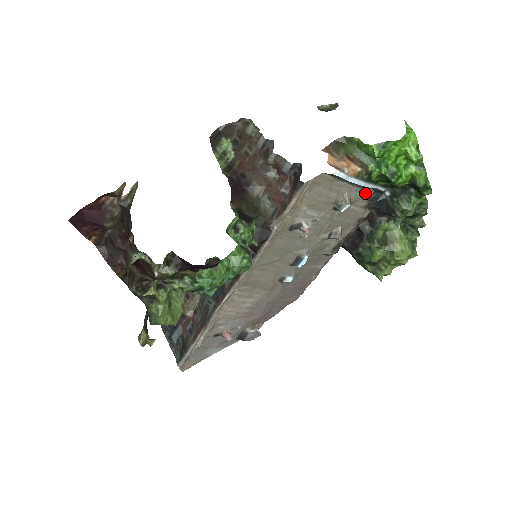
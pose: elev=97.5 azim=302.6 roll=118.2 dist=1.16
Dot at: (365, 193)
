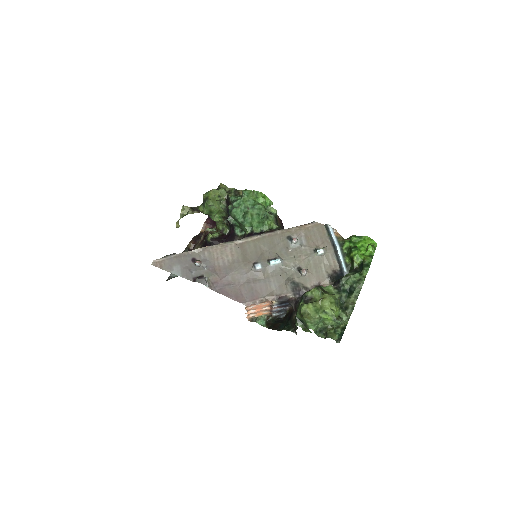
Dot at: (334, 265)
